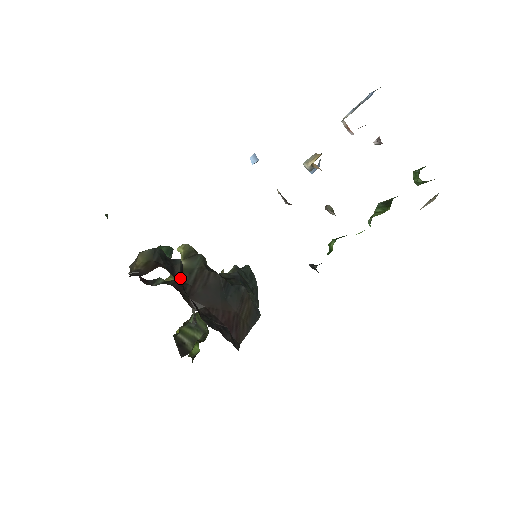
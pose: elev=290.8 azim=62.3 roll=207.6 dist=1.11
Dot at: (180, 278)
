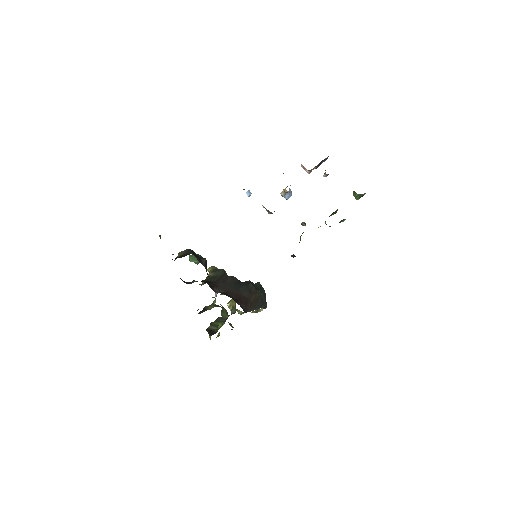
Dot at: (205, 267)
